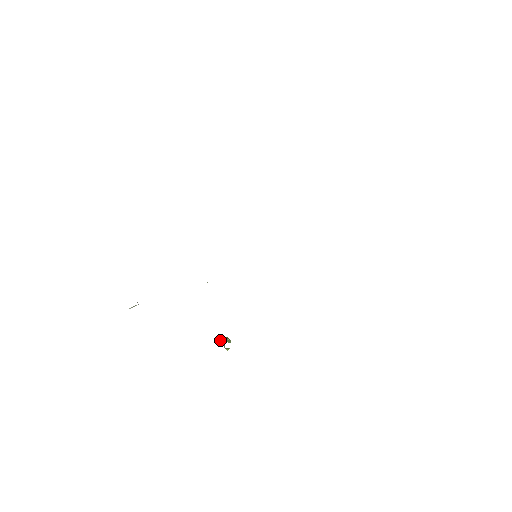
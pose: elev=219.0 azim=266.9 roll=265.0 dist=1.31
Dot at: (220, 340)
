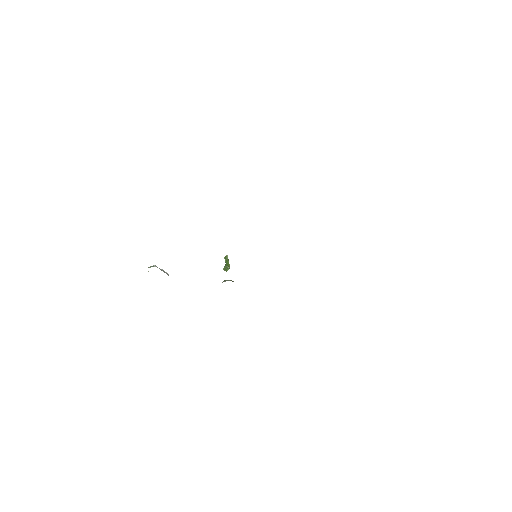
Dot at: (224, 270)
